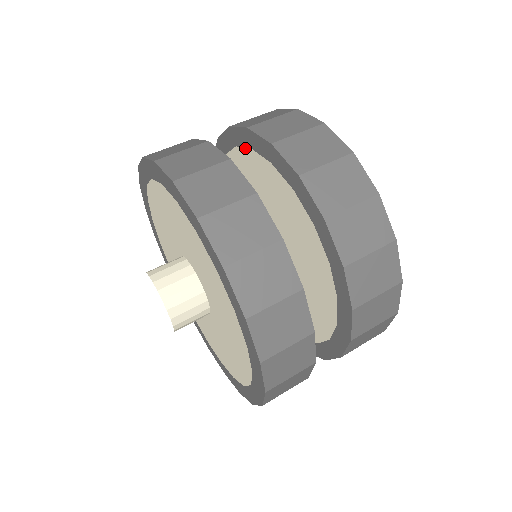
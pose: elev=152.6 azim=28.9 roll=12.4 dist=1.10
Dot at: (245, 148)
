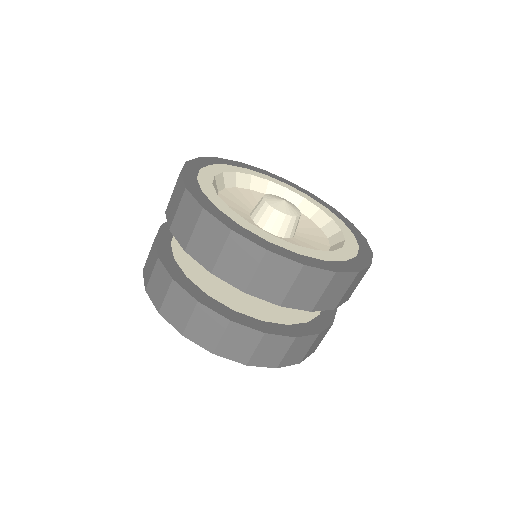
Dot at: occluded
